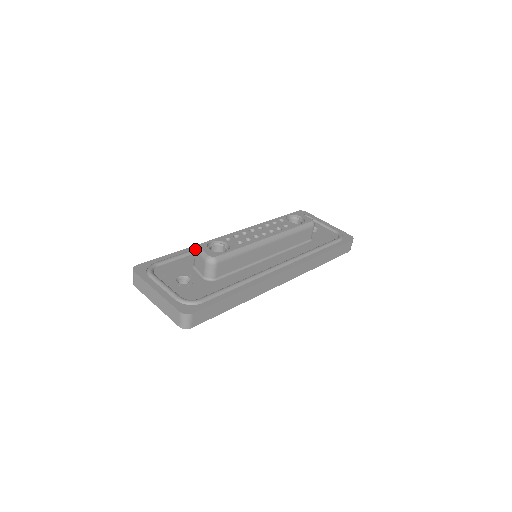
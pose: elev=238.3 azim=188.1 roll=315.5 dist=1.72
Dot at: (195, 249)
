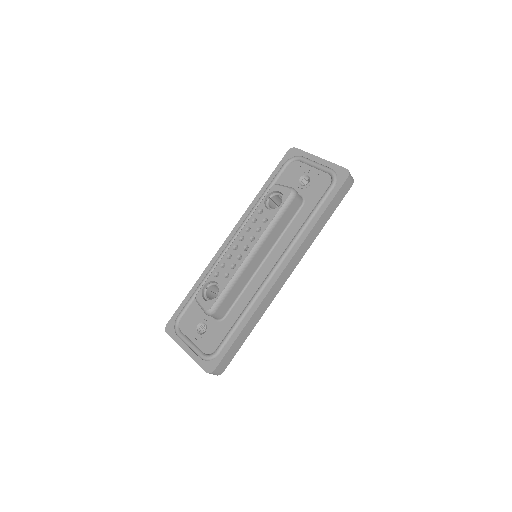
Dot at: occluded
